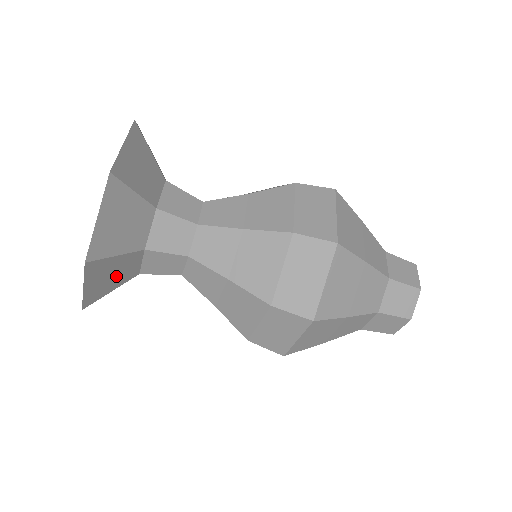
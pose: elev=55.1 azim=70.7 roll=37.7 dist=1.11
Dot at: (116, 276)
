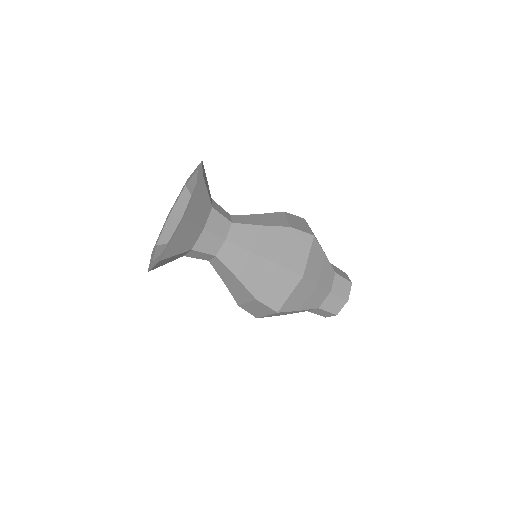
Dot at: (172, 259)
